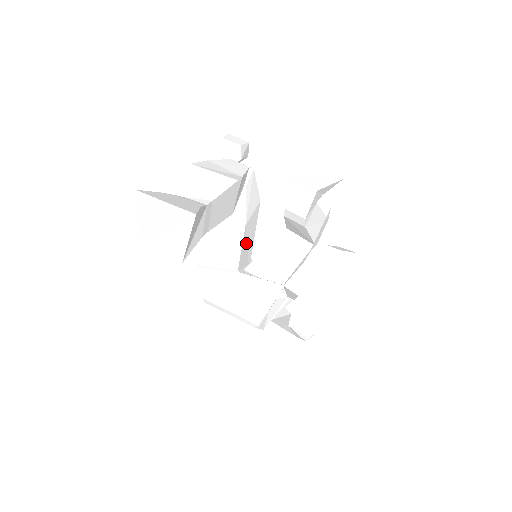
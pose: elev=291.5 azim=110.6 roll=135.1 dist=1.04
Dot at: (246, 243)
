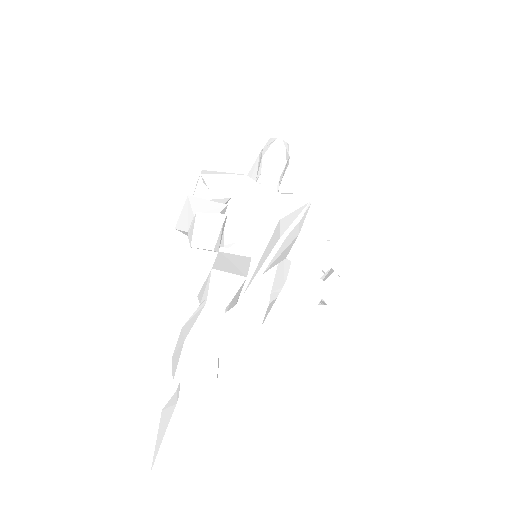
Dot at: occluded
